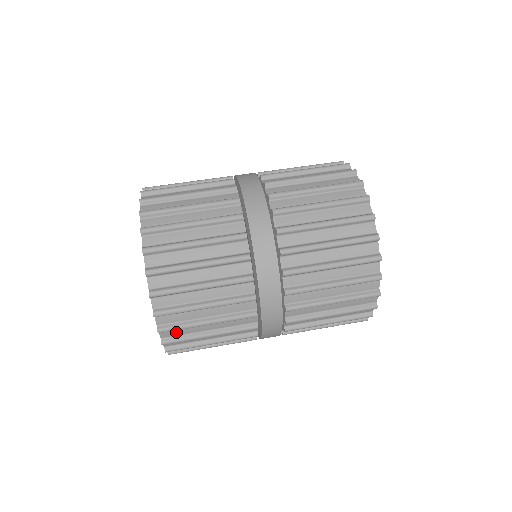
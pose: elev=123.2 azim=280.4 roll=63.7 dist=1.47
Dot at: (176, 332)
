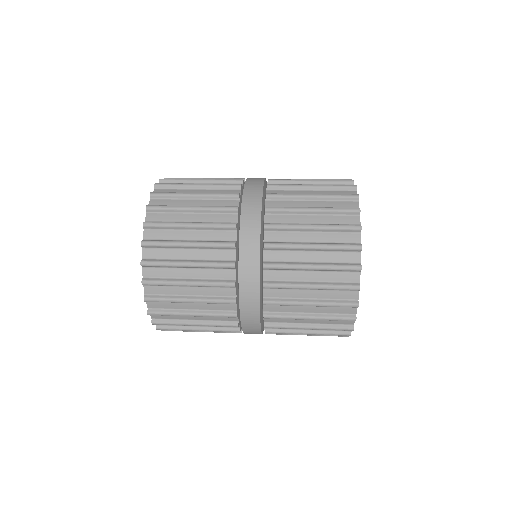
Dot at: (164, 203)
